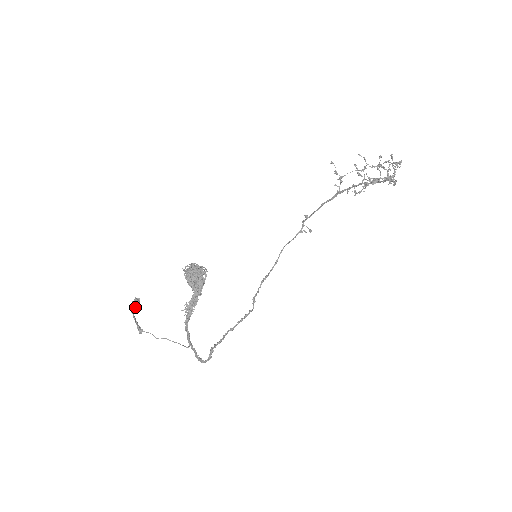
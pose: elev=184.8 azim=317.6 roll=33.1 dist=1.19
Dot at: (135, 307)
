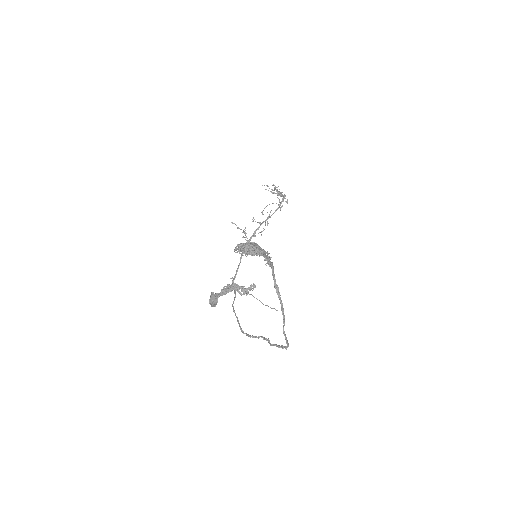
Dot at: (216, 302)
